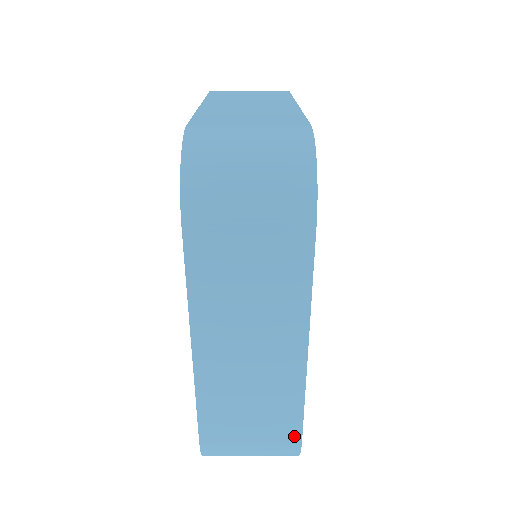
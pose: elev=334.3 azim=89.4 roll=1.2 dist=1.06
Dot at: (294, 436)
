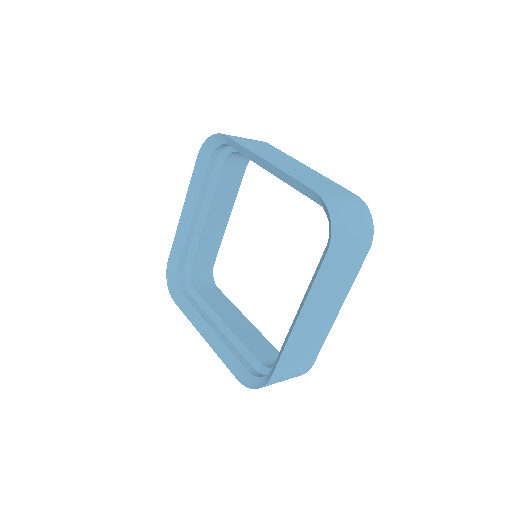
Dot at: (312, 362)
